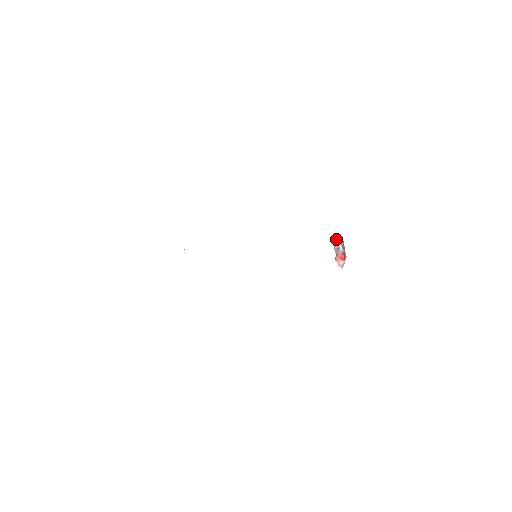
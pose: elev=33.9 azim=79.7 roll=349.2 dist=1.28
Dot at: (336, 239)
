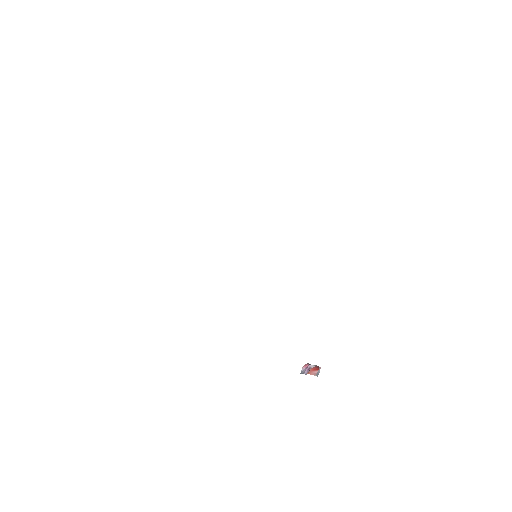
Dot at: (304, 367)
